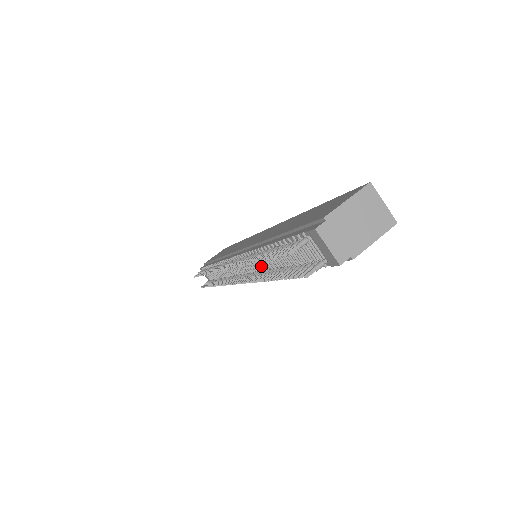
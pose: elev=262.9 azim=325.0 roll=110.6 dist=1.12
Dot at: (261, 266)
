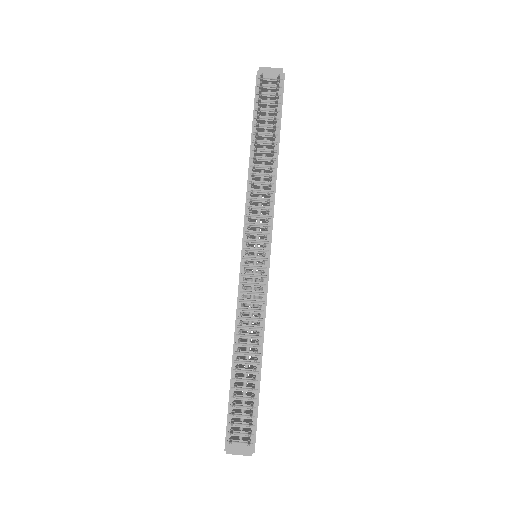
Dot at: (264, 198)
